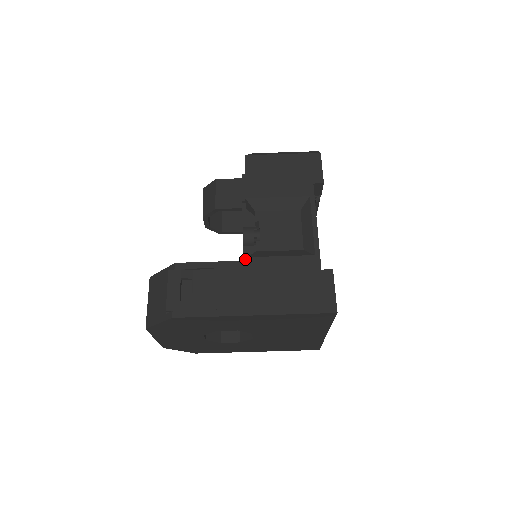
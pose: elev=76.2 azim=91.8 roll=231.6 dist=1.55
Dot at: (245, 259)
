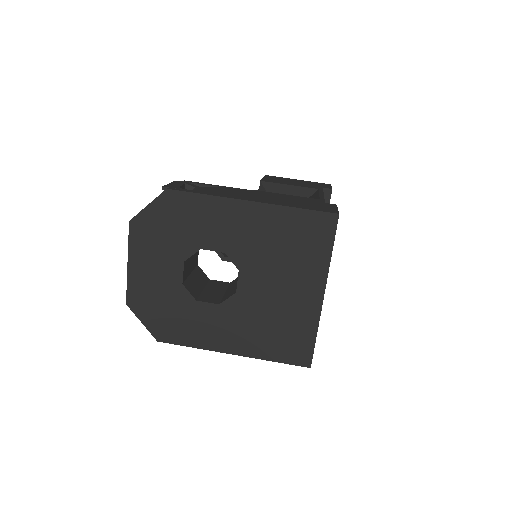
Dot at: occluded
